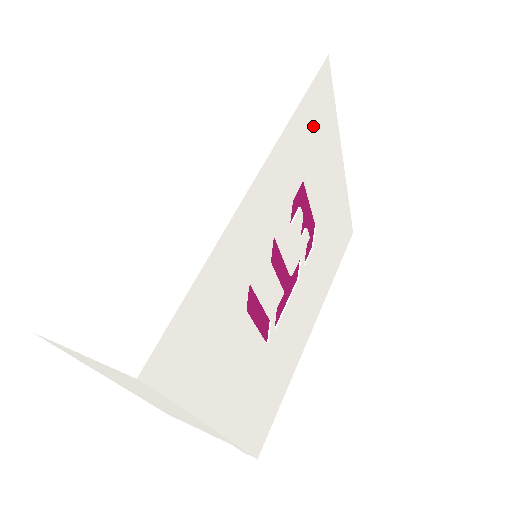
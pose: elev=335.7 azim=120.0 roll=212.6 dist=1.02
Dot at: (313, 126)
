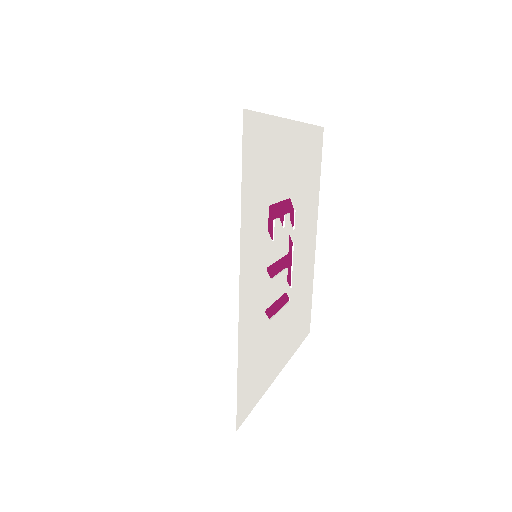
Dot at: (258, 171)
